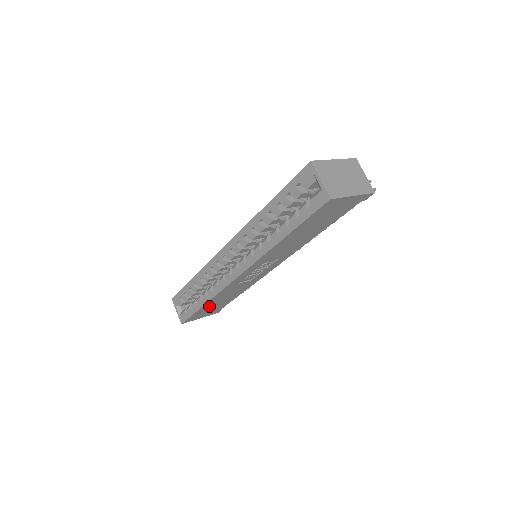
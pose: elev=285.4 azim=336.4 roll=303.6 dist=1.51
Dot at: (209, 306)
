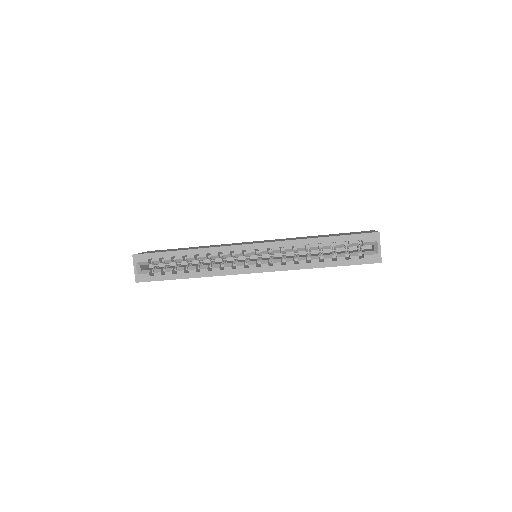
Dot at: occluded
